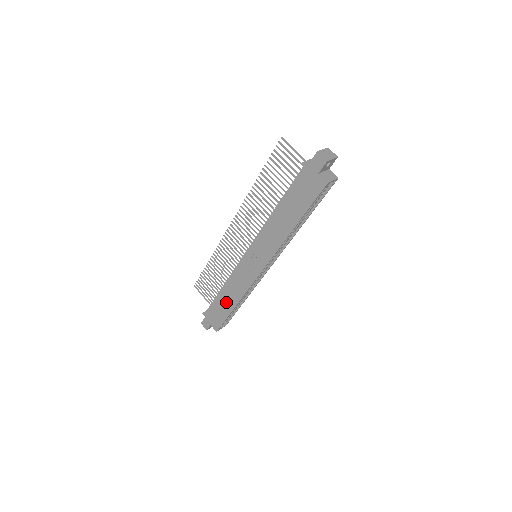
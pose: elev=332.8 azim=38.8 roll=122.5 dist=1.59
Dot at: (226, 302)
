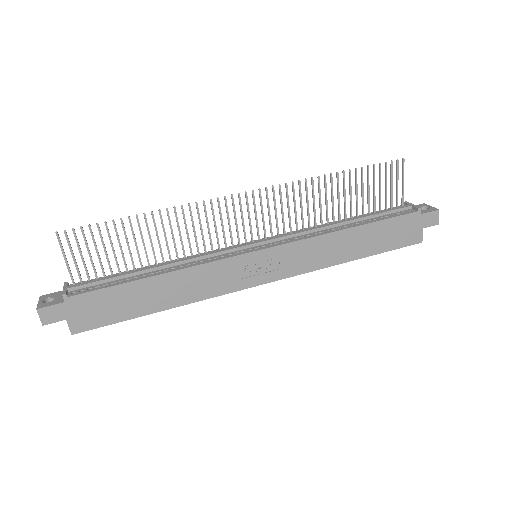
Dot at: (151, 297)
